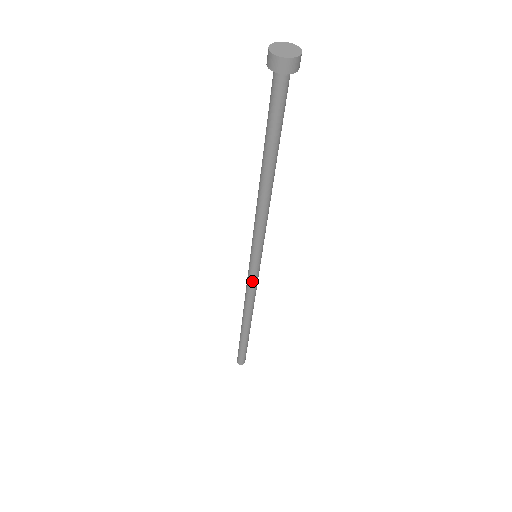
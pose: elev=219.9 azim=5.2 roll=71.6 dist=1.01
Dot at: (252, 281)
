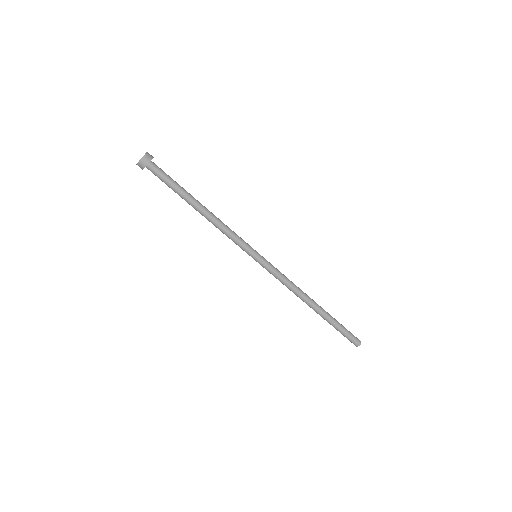
Dot at: (273, 273)
